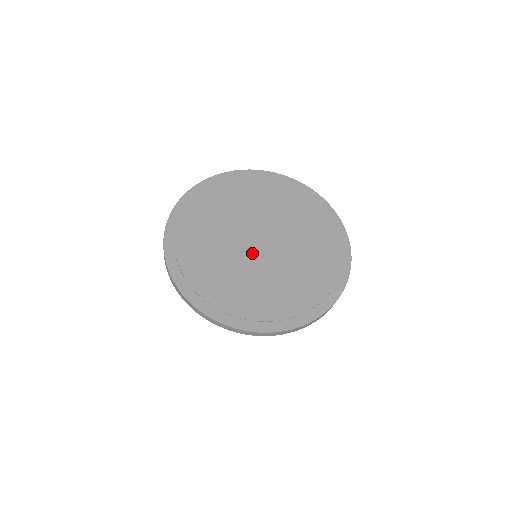
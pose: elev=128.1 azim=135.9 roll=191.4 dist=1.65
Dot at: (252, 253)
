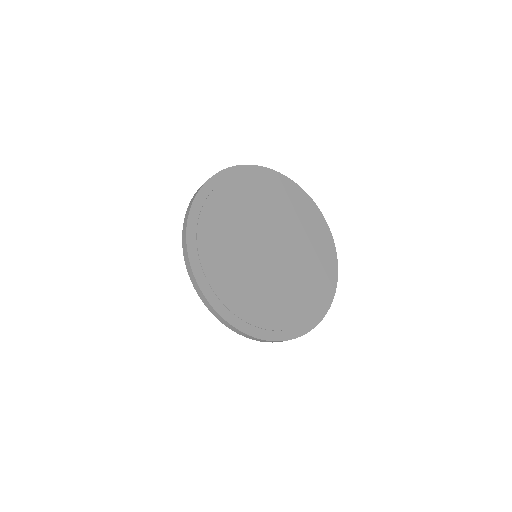
Dot at: (264, 259)
